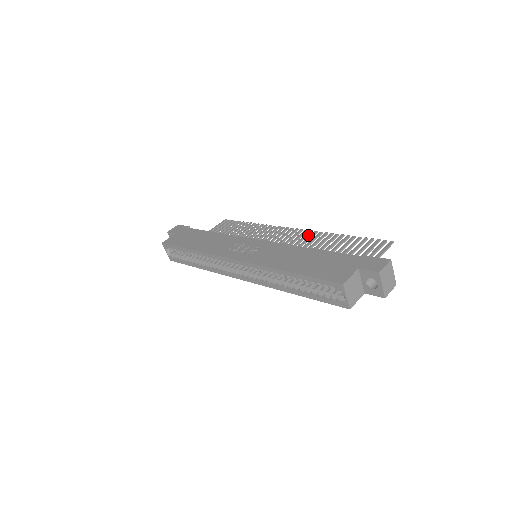
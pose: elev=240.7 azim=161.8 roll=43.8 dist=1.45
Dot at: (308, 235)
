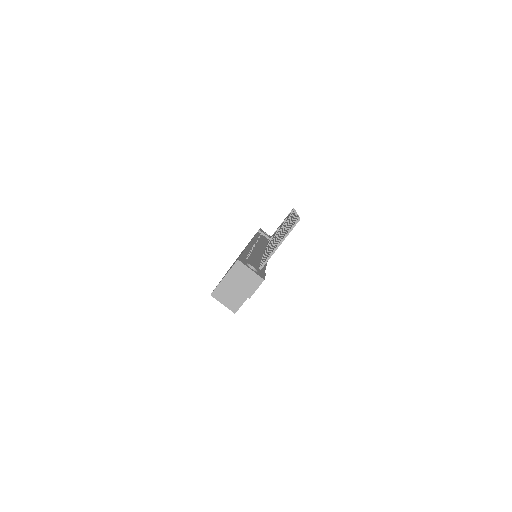
Dot at: occluded
